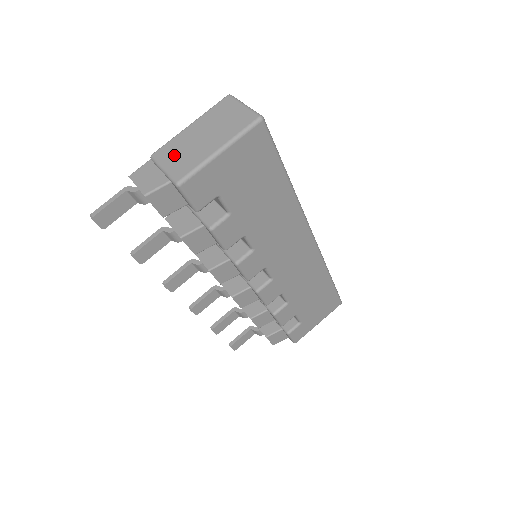
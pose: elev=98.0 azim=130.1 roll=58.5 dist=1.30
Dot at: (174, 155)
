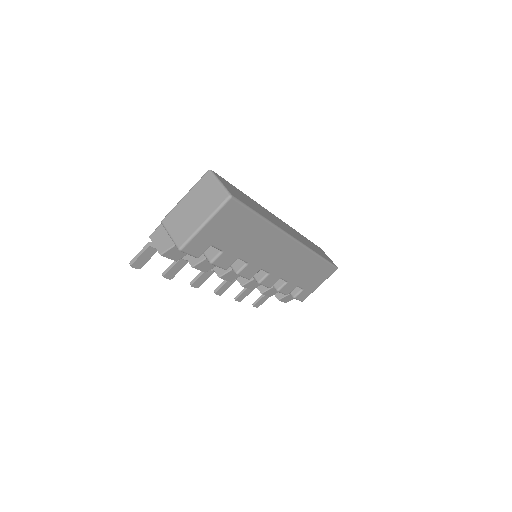
Dot at: (176, 224)
